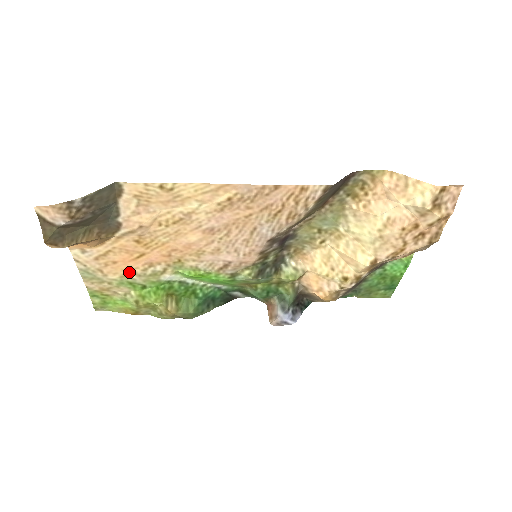
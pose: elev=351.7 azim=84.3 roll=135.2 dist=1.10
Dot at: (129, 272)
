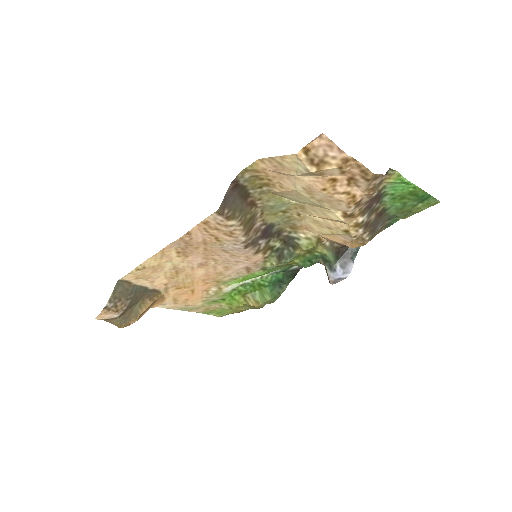
Dot at: (202, 298)
